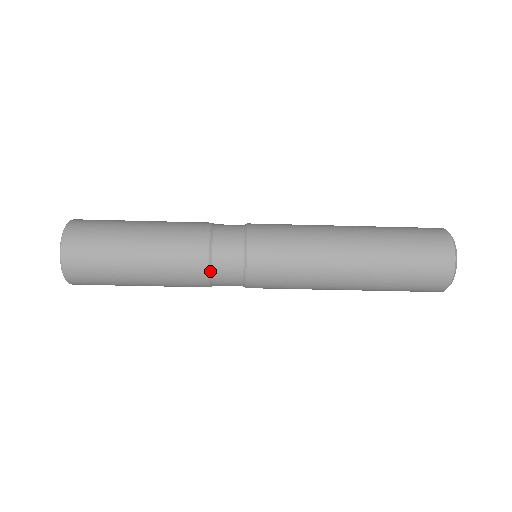
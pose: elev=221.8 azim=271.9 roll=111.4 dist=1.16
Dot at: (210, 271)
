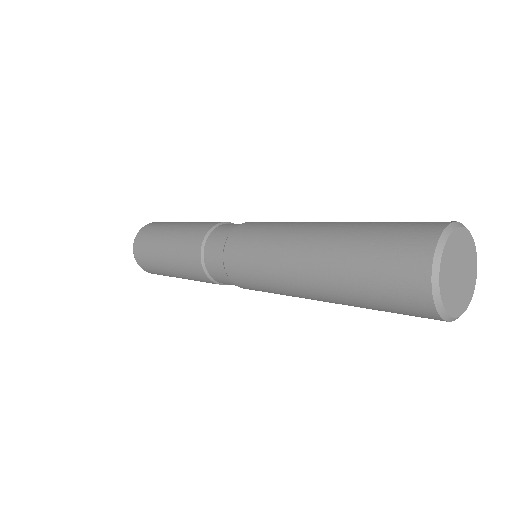
Dot at: occluded
